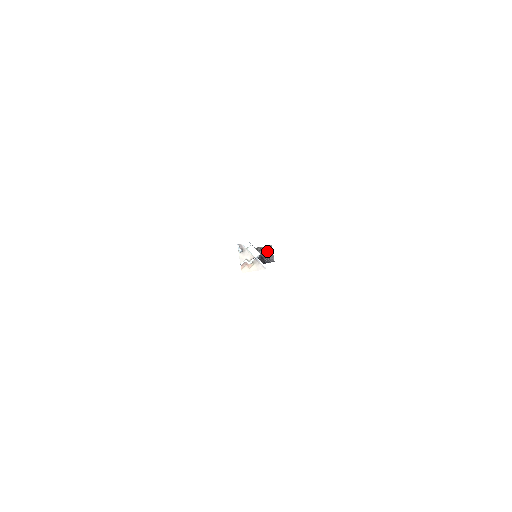
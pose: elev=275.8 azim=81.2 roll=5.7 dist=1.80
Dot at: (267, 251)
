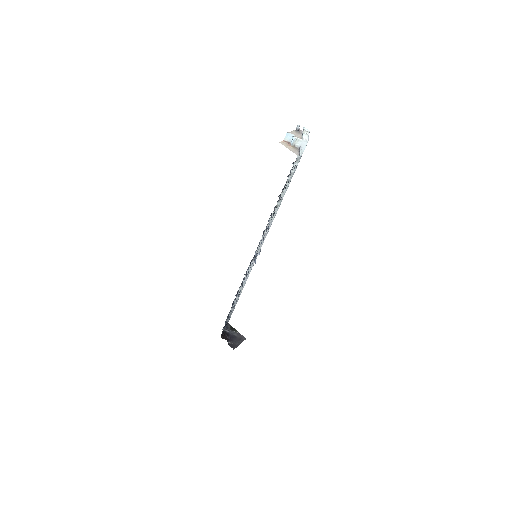
Dot at: (238, 338)
